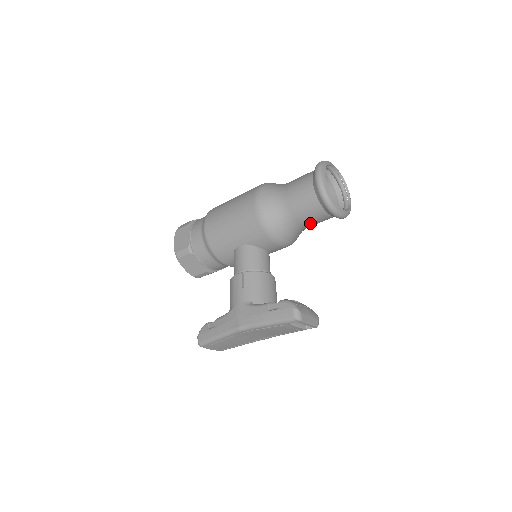
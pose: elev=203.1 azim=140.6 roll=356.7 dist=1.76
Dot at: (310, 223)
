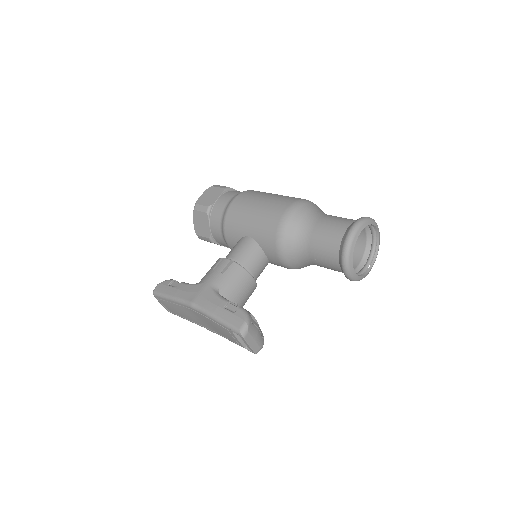
Dot at: (320, 263)
